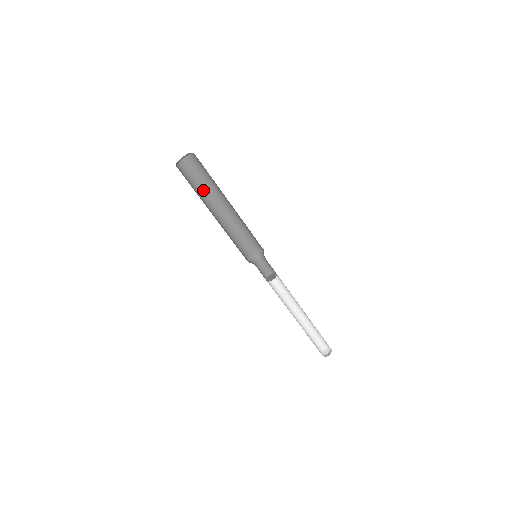
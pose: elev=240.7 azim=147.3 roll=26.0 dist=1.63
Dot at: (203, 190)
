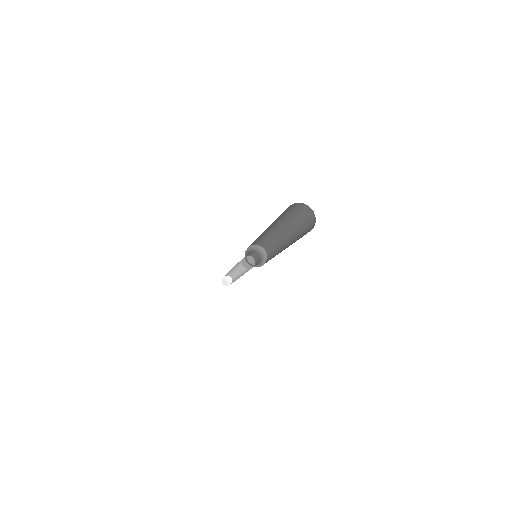
Dot at: (285, 218)
